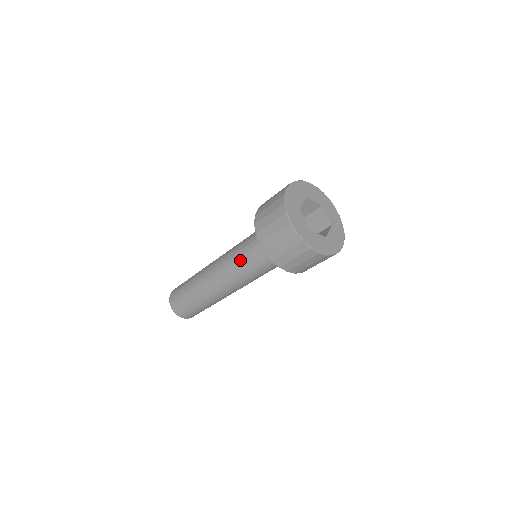
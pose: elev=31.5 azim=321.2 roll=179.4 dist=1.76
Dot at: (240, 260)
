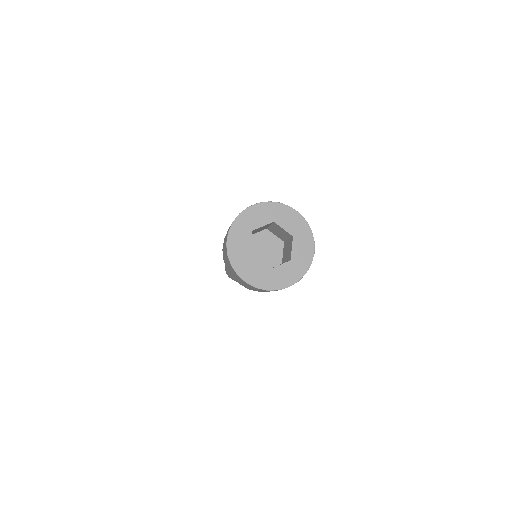
Dot at: occluded
